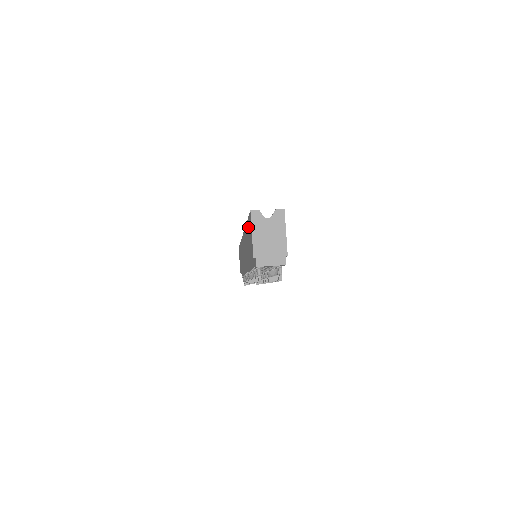
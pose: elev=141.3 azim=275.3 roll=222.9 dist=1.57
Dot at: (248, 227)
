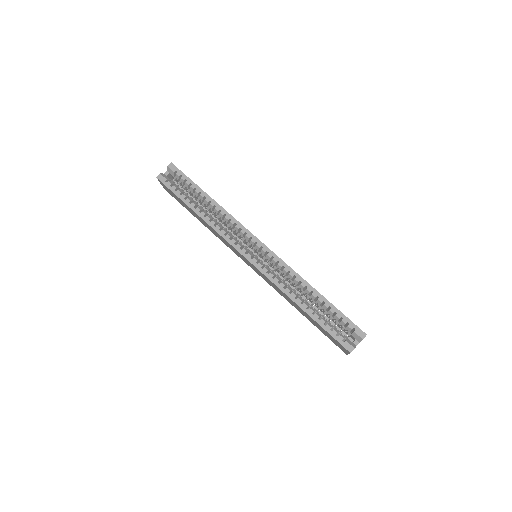
Dot at: (323, 329)
